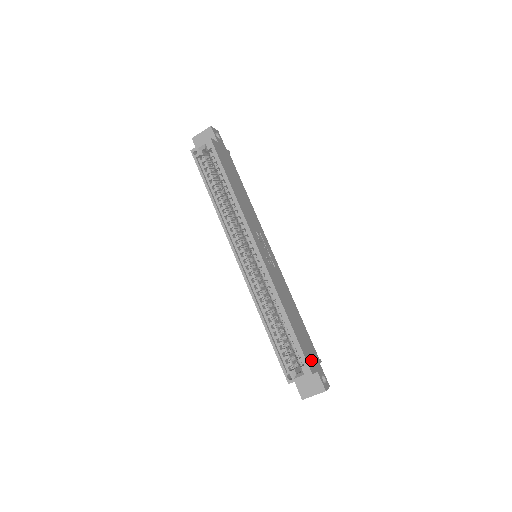
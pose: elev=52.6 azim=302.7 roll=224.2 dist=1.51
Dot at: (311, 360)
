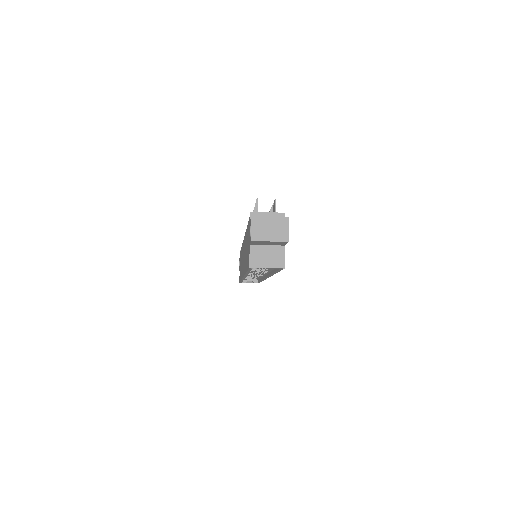
Dot at: occluded
